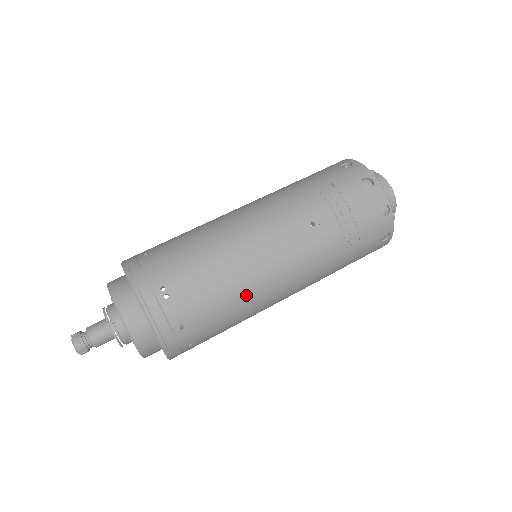
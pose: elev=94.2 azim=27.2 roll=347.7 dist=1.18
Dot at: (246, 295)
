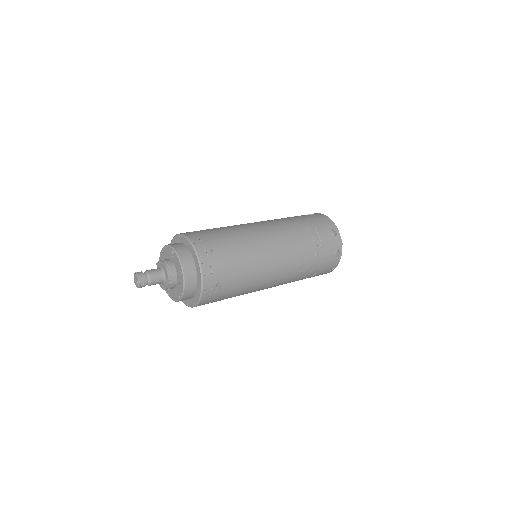
Dot at: occluded
